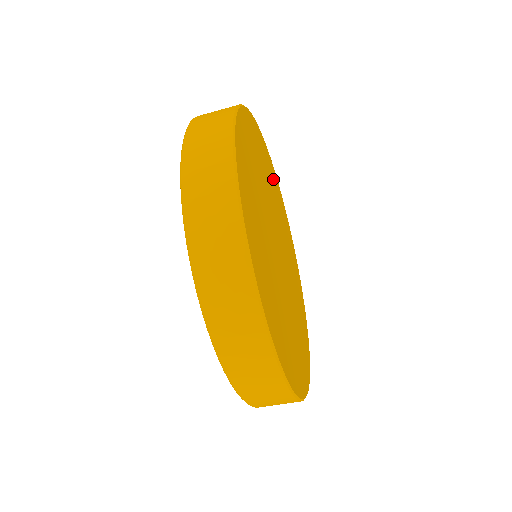
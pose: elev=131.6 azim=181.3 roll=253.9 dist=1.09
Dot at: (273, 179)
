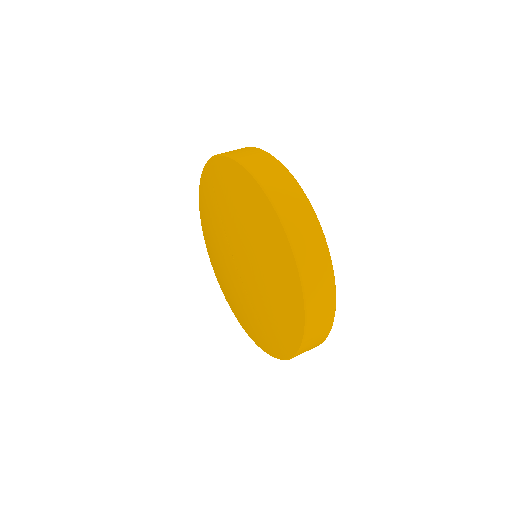
Dot at: occluded
